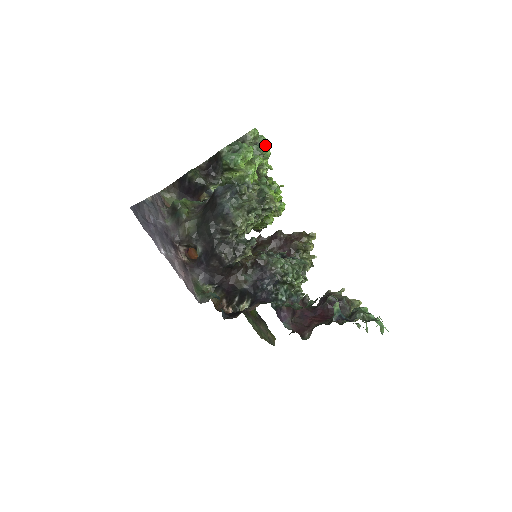
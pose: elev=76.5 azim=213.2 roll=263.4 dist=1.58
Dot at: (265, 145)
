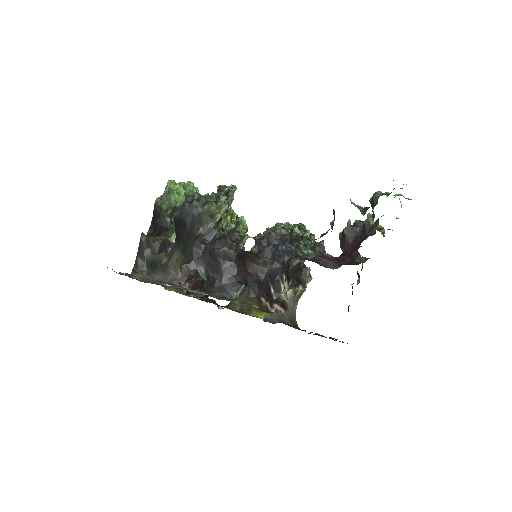
Dot at: (188, 185)
